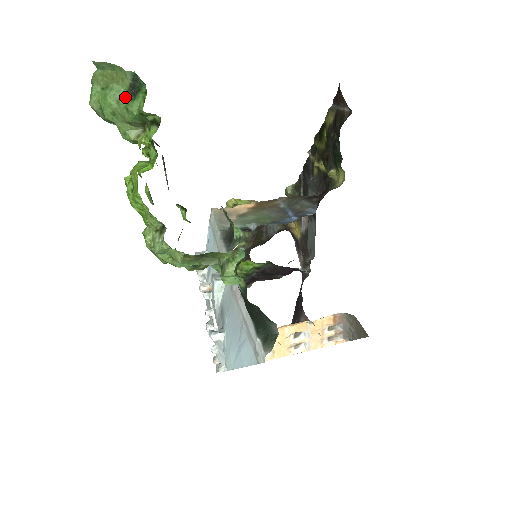
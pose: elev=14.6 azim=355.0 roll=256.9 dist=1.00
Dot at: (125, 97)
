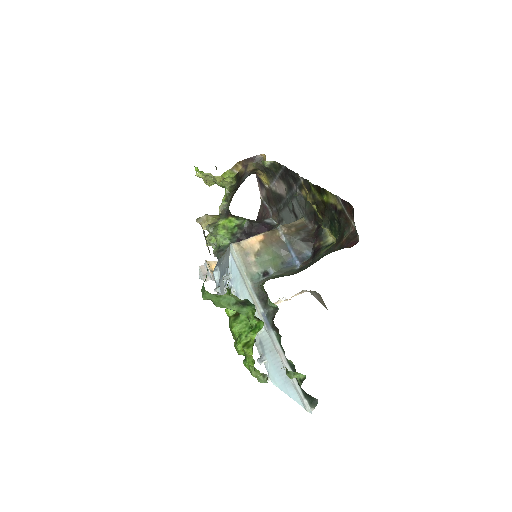
Dot at: (235, 303)
